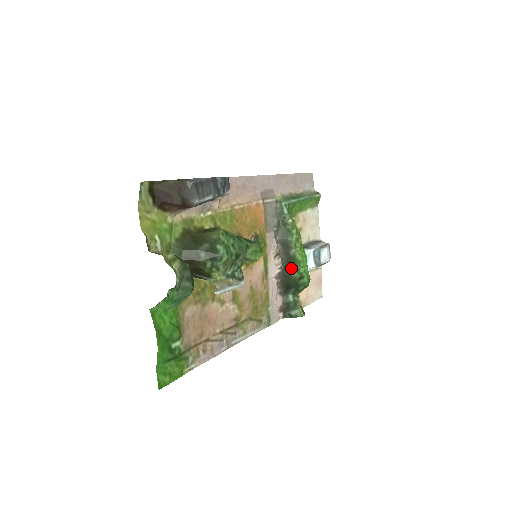
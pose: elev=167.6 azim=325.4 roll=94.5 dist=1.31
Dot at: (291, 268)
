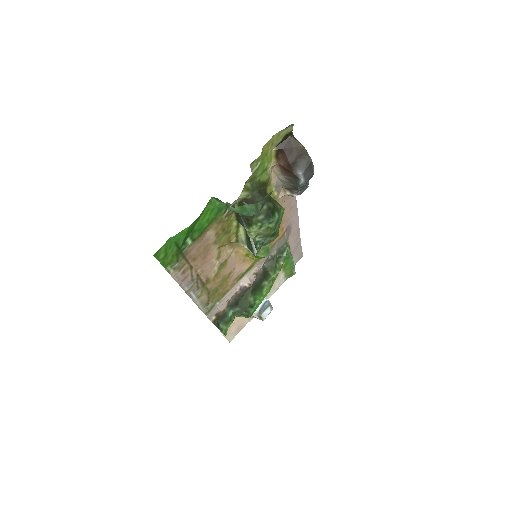
Dot at: (254, 293)
